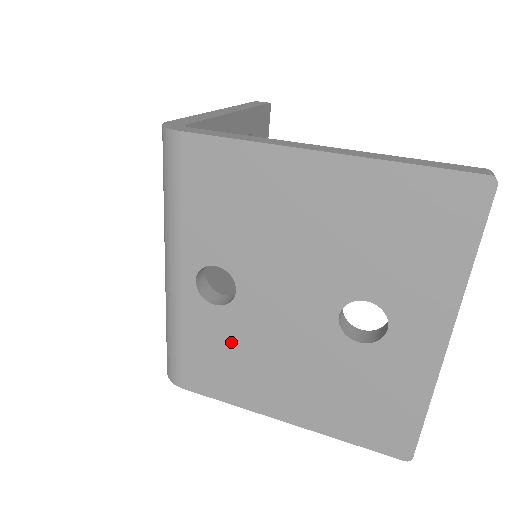
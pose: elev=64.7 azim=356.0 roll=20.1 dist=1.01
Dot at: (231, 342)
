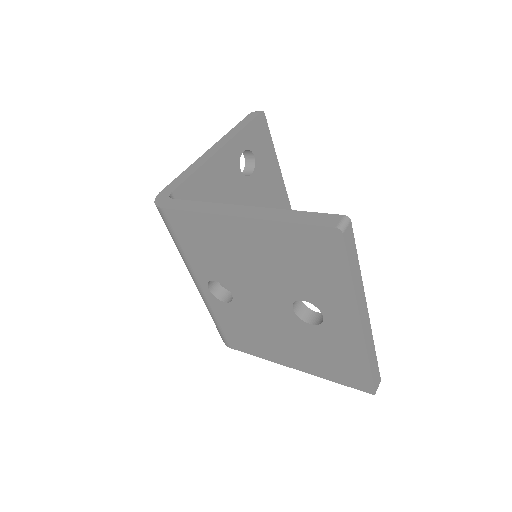
Dot at: (243, 323)
